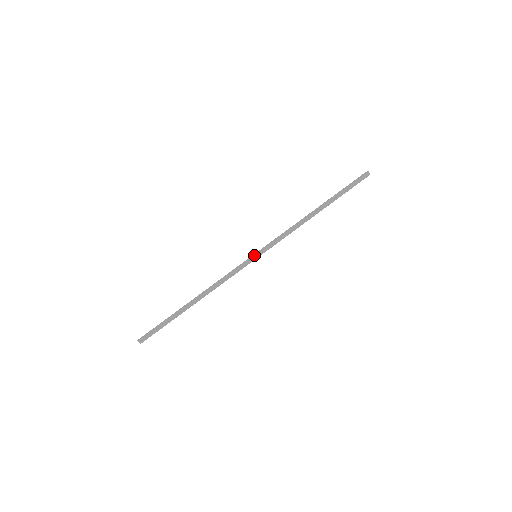
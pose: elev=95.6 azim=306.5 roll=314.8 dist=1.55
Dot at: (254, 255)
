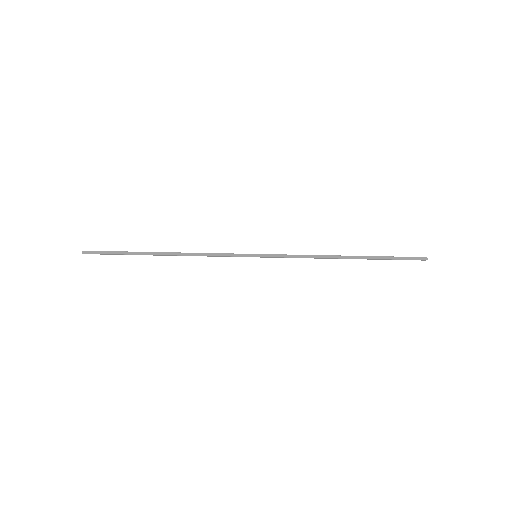
Dot at: (255, 256)
